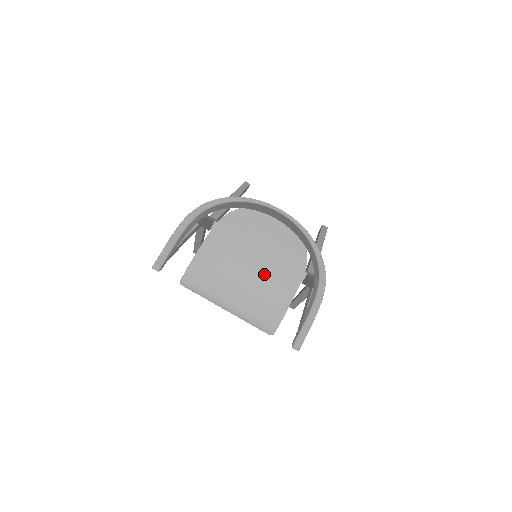
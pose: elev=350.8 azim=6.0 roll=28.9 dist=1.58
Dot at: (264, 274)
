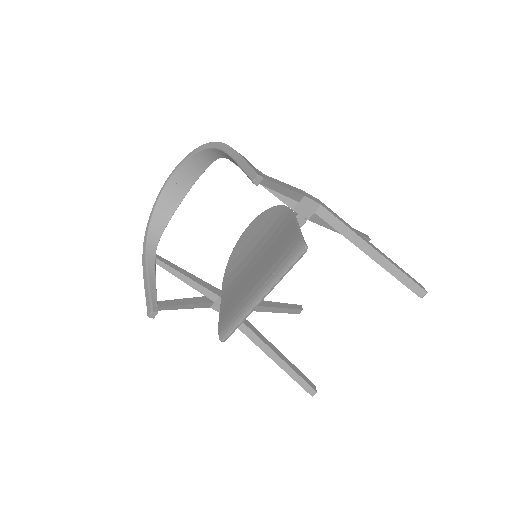
Dot at: (266, 249)
